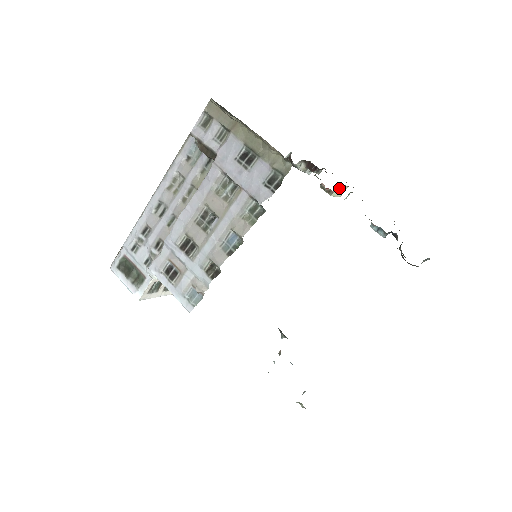
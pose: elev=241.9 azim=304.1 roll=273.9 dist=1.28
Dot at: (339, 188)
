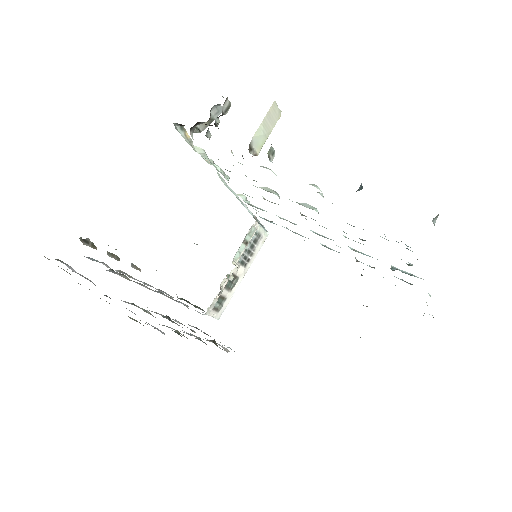
Dot at: (258, 136)
